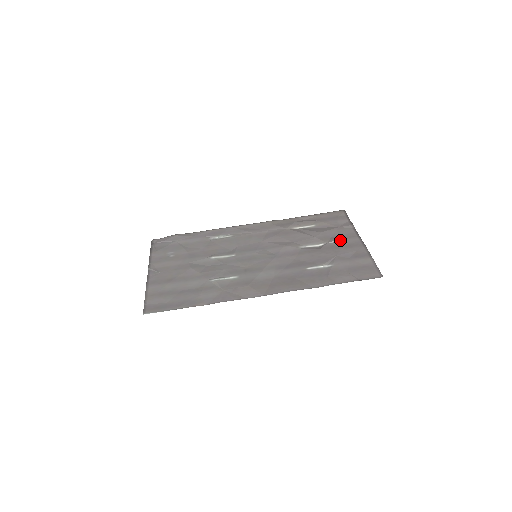
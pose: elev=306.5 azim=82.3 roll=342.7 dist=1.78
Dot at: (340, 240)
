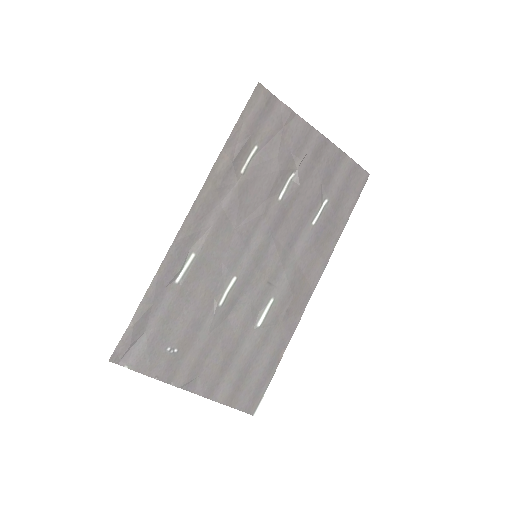
Dot at: (305, 153)
